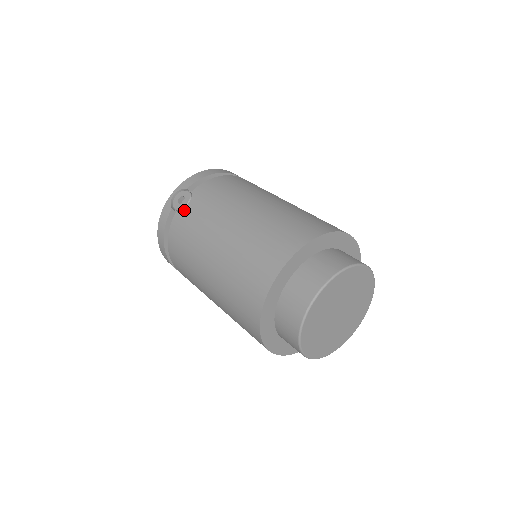
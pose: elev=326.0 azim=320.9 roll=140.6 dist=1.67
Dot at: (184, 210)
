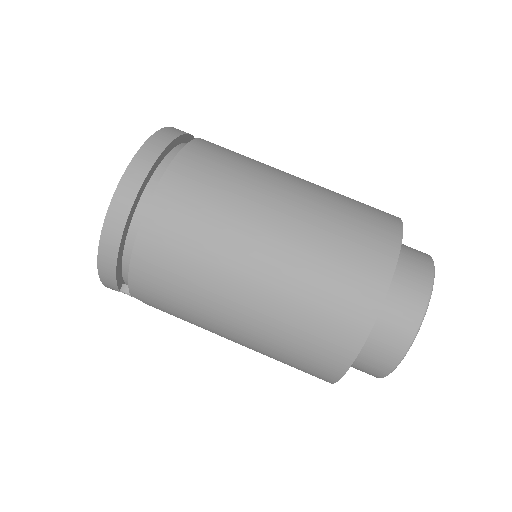
Dot at: occluded
